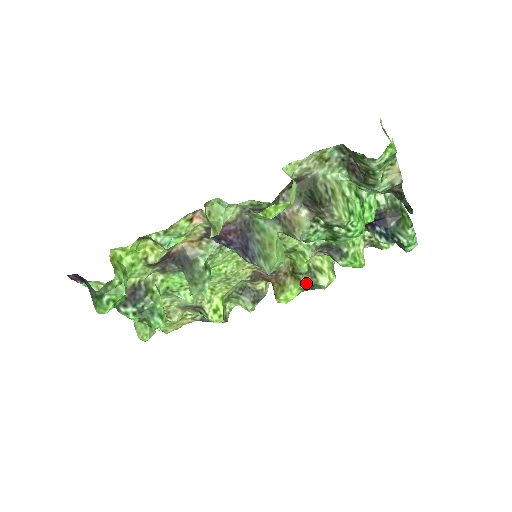
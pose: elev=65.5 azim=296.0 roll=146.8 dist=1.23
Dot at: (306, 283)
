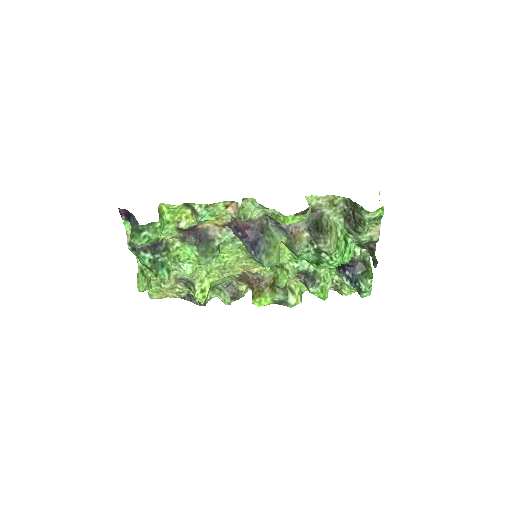
Dot at: (279, 297)
